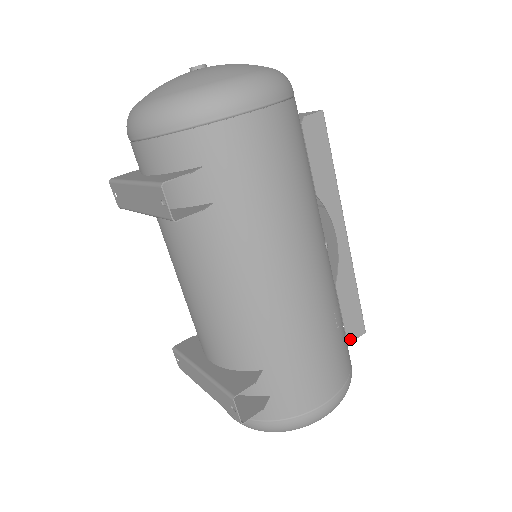
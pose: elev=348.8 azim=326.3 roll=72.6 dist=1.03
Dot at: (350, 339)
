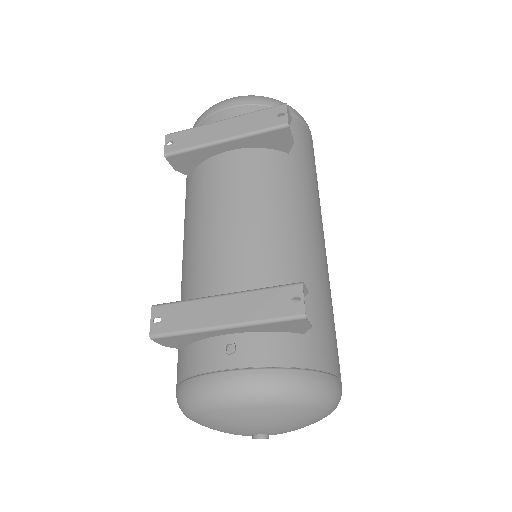
Dot at: occluded
